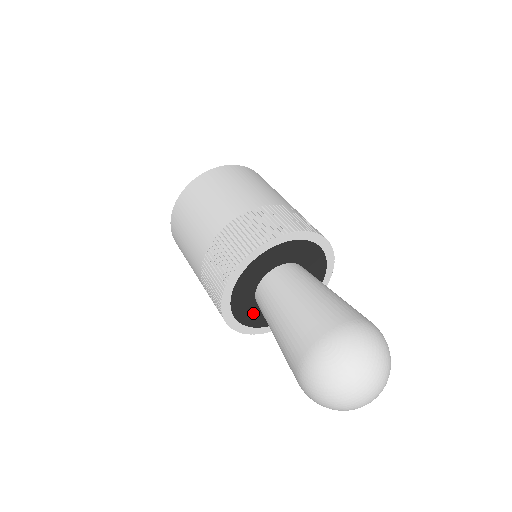
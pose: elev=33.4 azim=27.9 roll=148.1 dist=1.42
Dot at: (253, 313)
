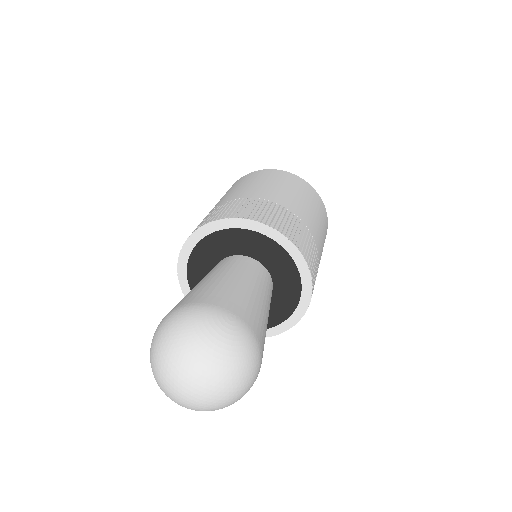
Dot at: (205, 263)
